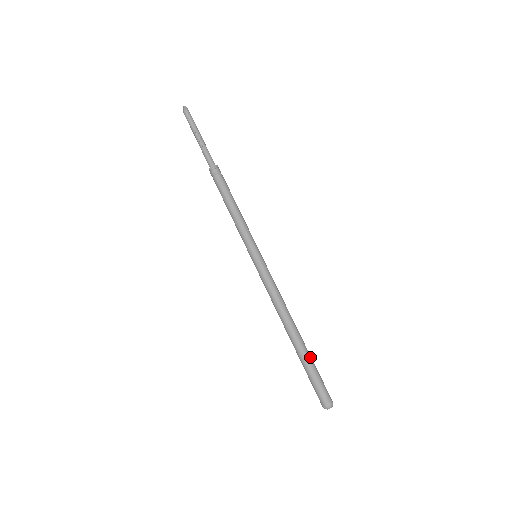
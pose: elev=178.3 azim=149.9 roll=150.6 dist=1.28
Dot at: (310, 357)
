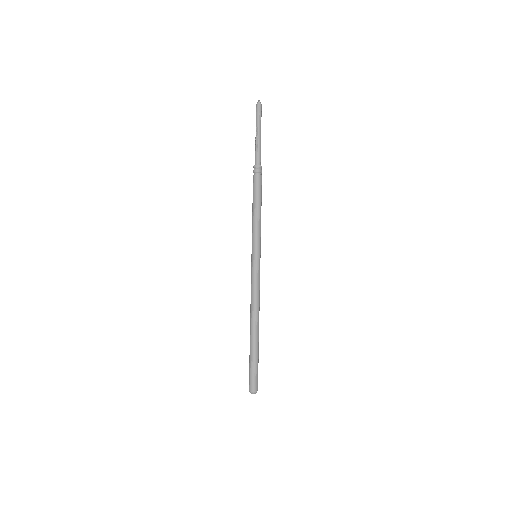
Dot at: (254, 352)
